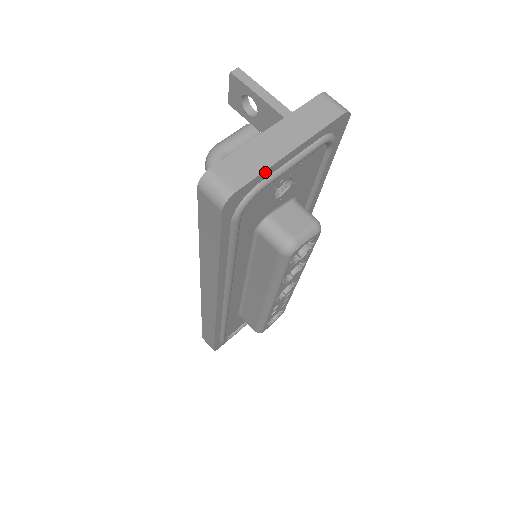
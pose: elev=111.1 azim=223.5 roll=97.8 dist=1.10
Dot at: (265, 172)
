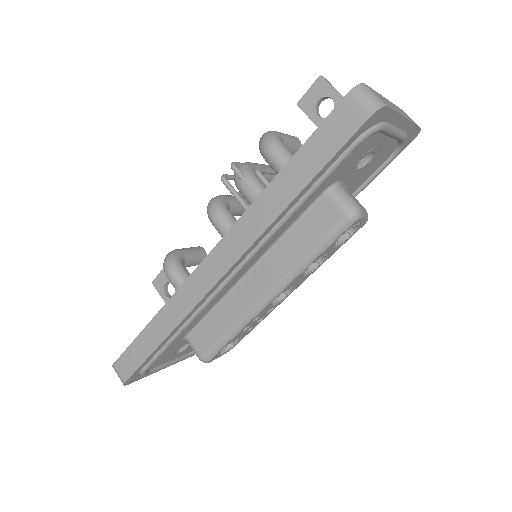
Dot at: (395, 115)
